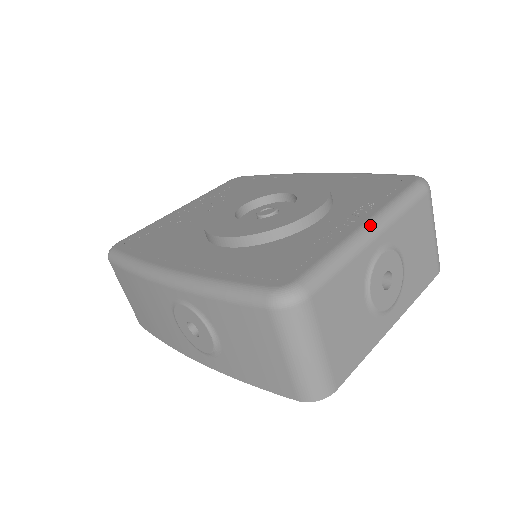
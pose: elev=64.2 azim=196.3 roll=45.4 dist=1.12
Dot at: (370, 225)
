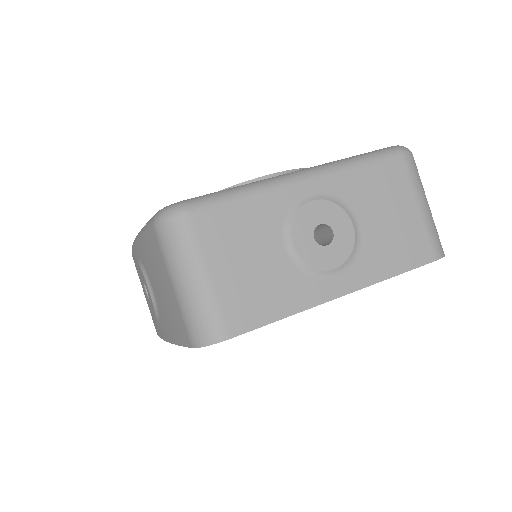
Dot at: (300, 171)
